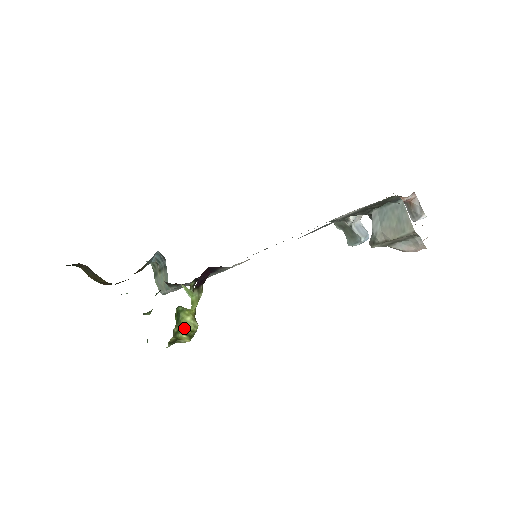
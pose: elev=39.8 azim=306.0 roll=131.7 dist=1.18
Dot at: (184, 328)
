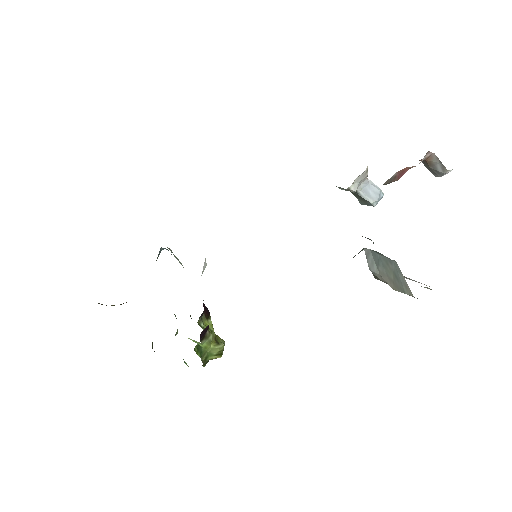
Dot at: (211, 352)
